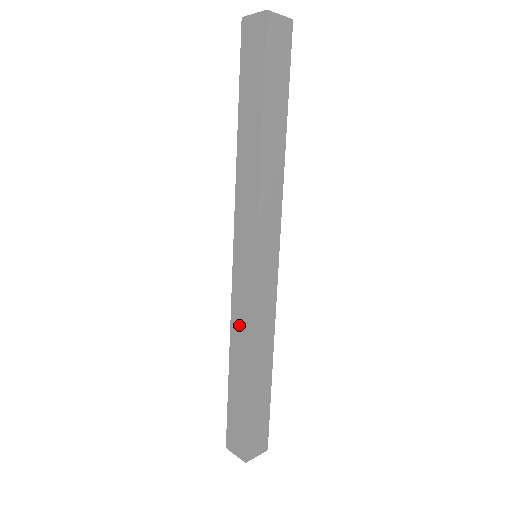
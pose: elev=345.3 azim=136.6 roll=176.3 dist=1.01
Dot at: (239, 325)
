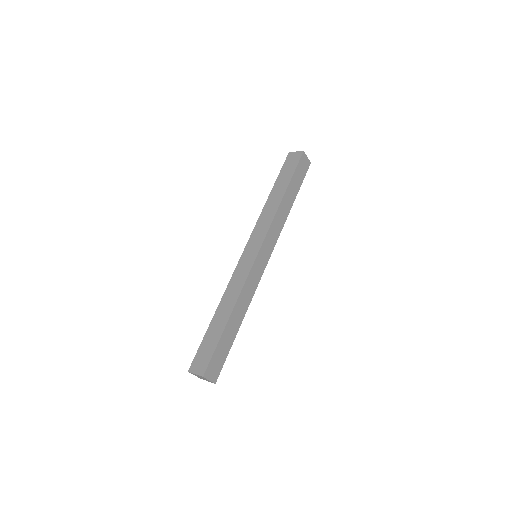
Dot at: (233, 287)
